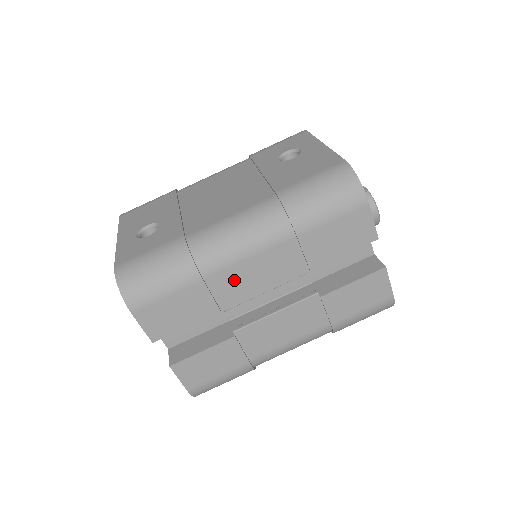
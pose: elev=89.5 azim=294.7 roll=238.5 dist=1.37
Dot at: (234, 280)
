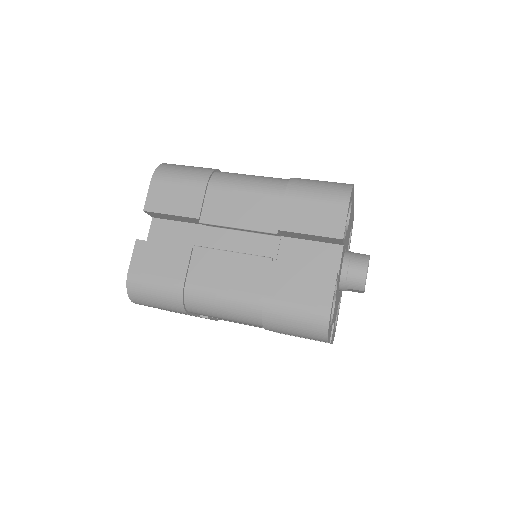
Dot at: (224, 202)
